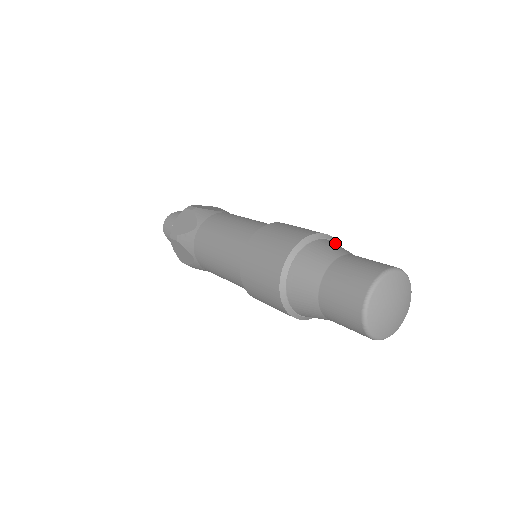
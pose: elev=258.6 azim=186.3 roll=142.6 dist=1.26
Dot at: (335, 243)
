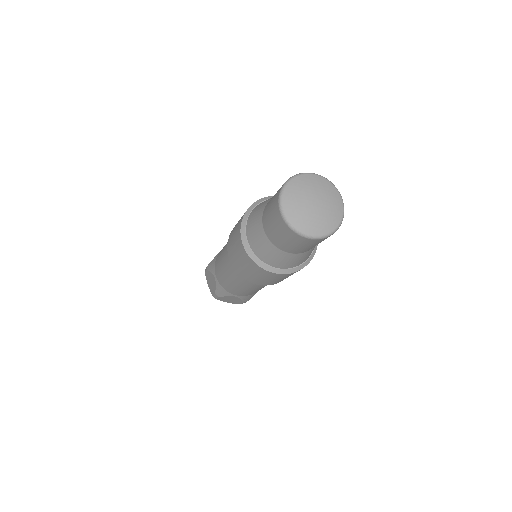
Dot at: occluded
